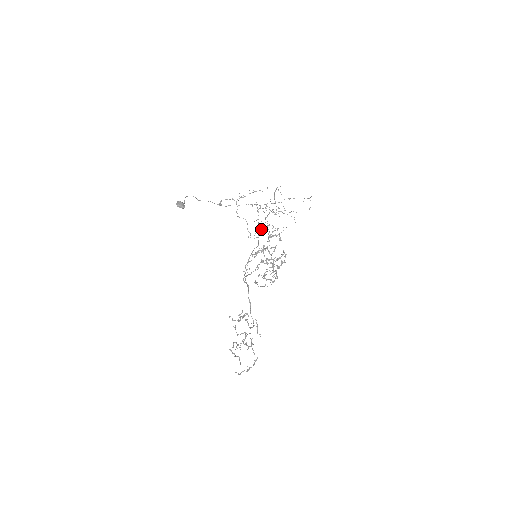
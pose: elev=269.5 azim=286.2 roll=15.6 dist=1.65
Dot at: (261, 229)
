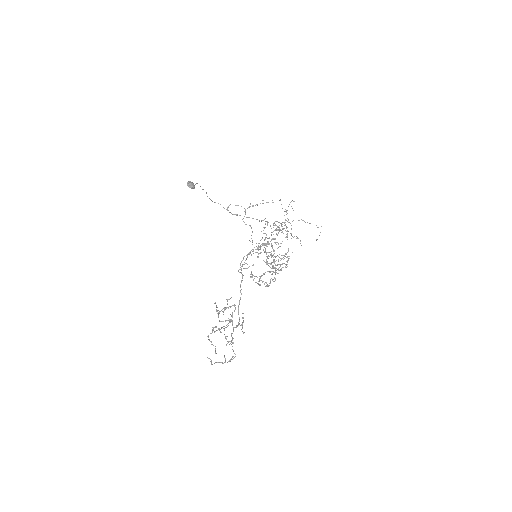
Dot at: (265, 239)
